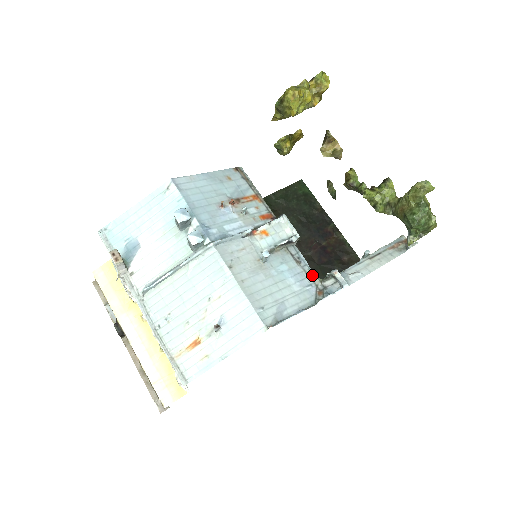
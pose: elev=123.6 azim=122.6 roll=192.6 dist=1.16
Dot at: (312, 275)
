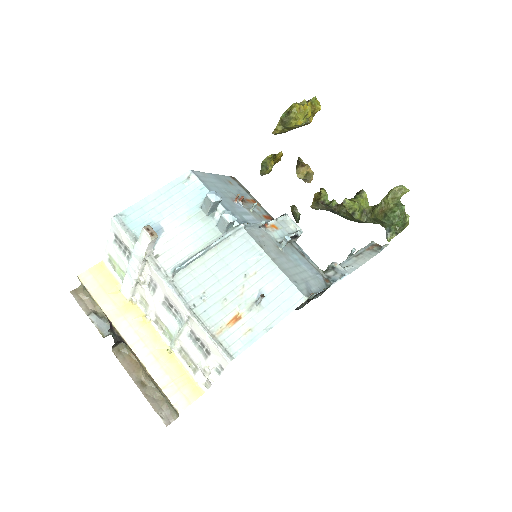
Dot at: (316, 267)
